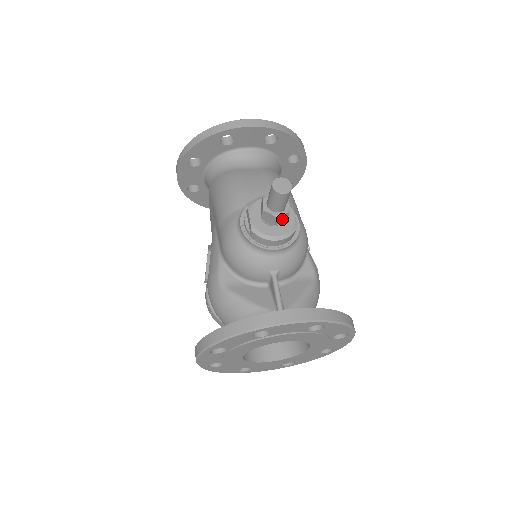
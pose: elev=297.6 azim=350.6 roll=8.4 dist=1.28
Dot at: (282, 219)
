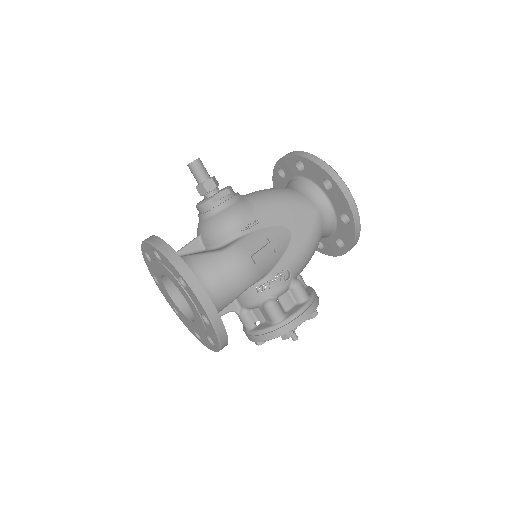
Dot at: (203, 191)
